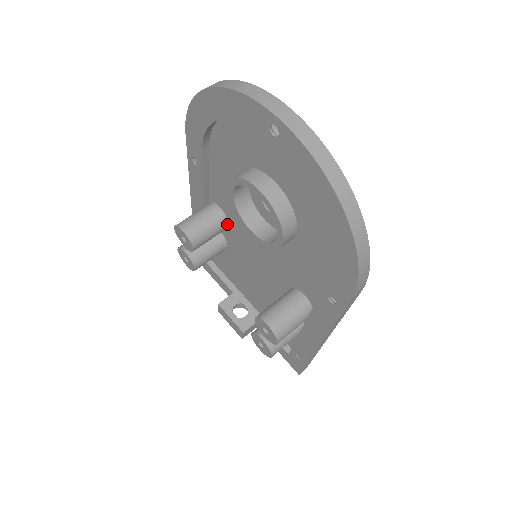
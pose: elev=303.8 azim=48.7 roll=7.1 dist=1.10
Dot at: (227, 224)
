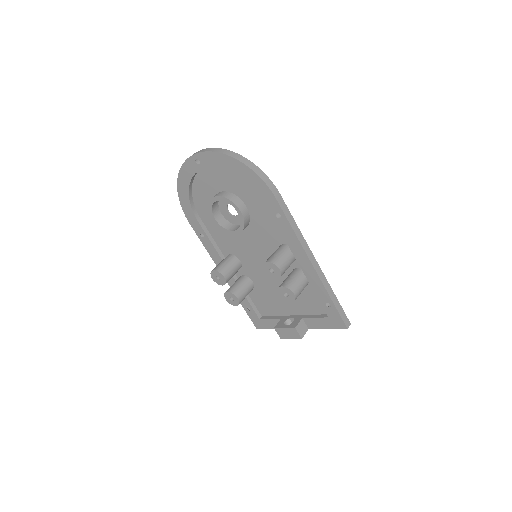
Dot at: (238, 260)
